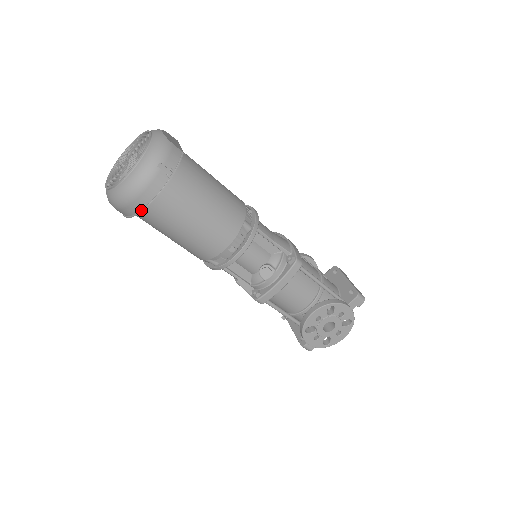
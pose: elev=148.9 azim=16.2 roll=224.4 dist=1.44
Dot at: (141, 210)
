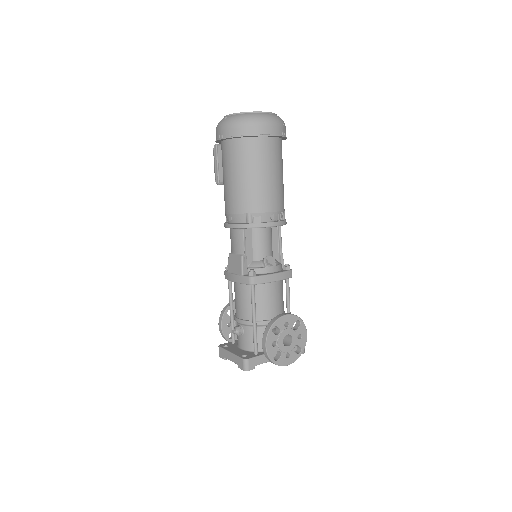
Dot at: (256, 134)
